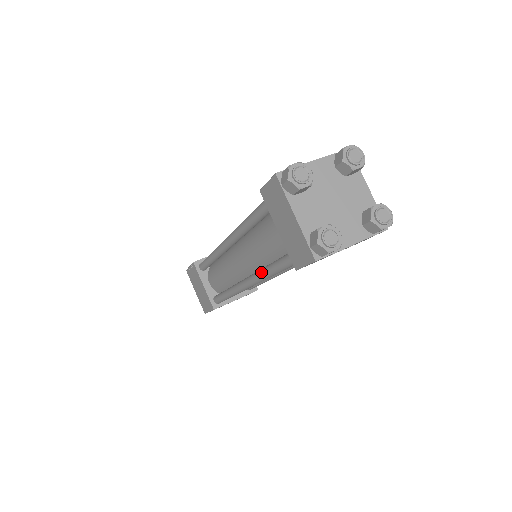
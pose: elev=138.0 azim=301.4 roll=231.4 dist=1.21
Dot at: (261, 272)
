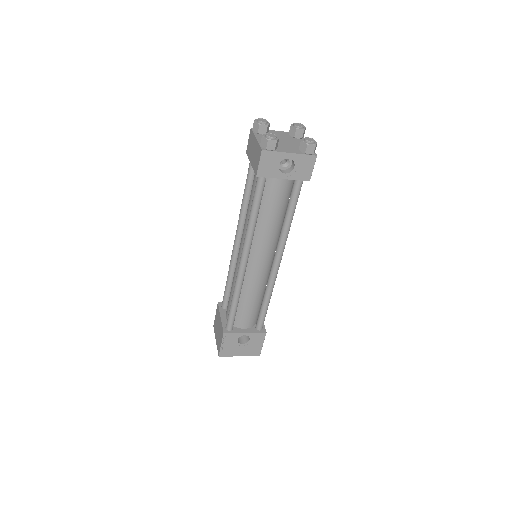
Dot at: (247, 225)
